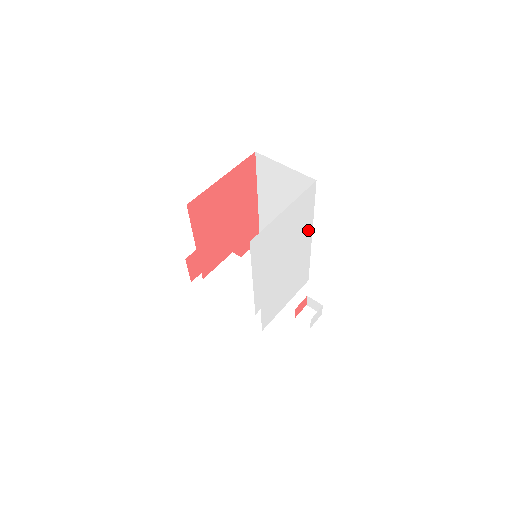
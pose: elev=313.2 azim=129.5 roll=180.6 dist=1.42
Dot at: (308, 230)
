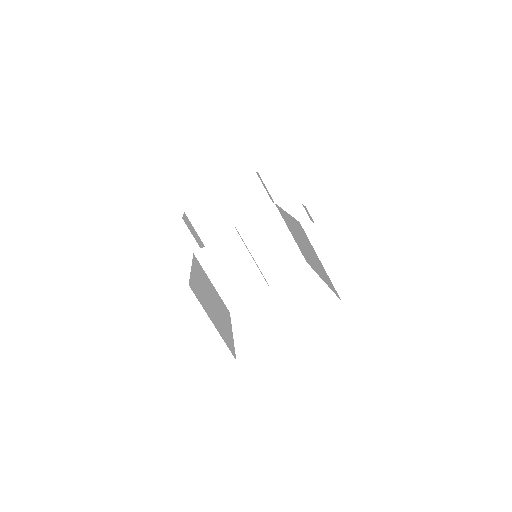
Dot at: occluded
